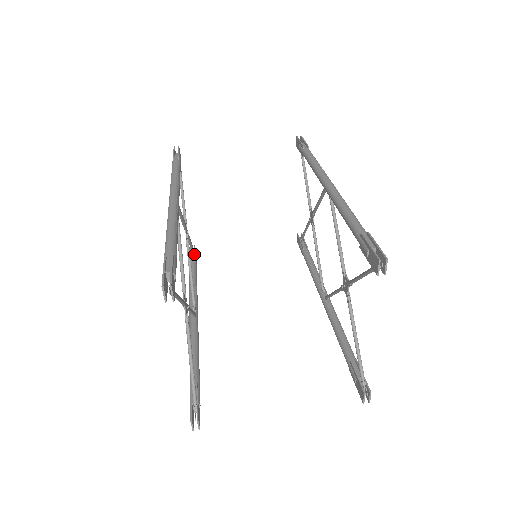
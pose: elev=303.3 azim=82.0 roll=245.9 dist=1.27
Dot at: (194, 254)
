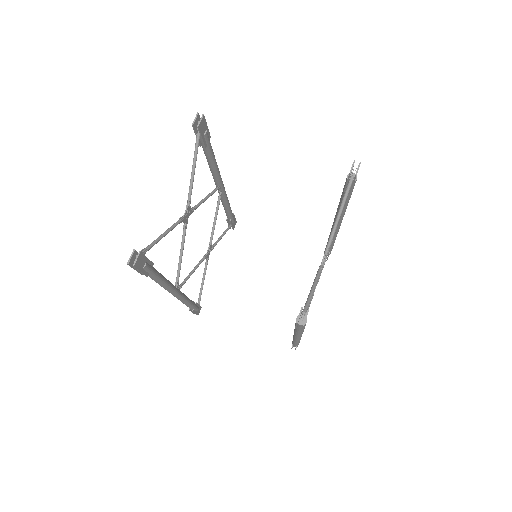
Dot at: (198, 303)
